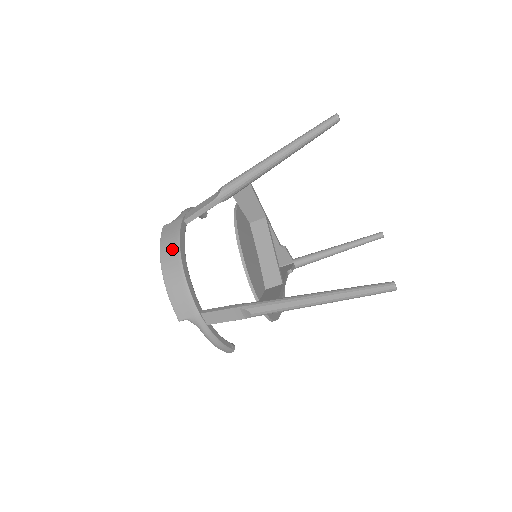
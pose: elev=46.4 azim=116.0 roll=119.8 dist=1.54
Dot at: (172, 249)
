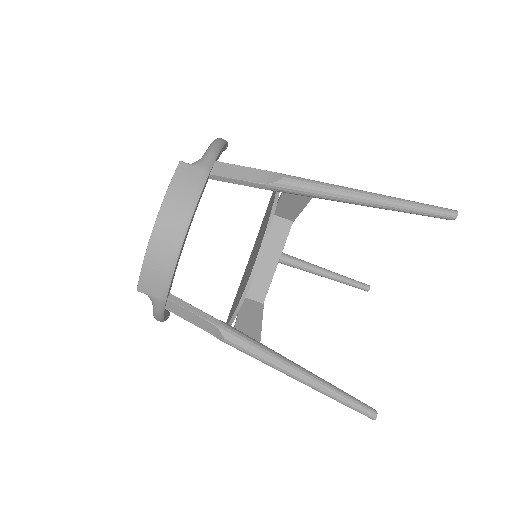
Dot at: (181, 213)
